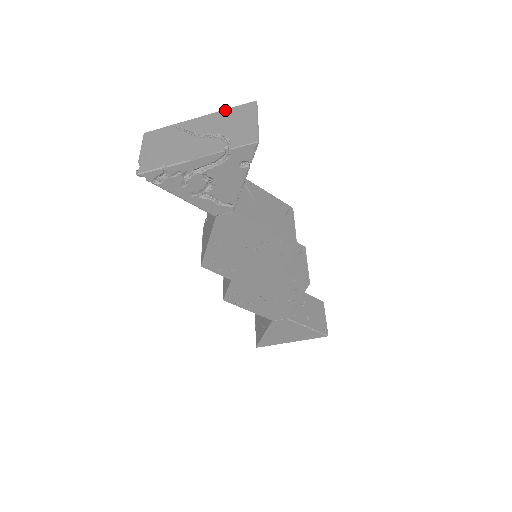
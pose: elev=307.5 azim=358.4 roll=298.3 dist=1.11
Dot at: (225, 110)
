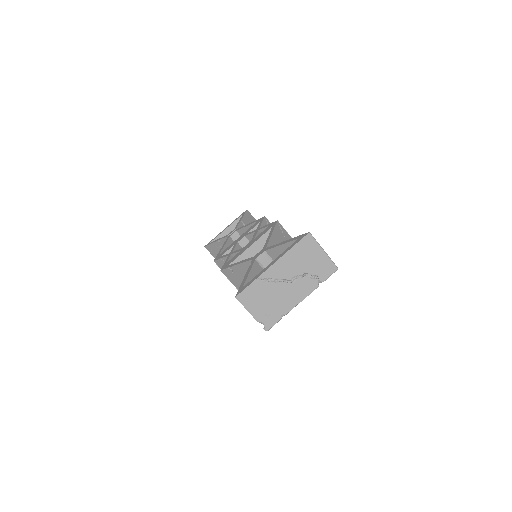
Dot at: (291, 250)
